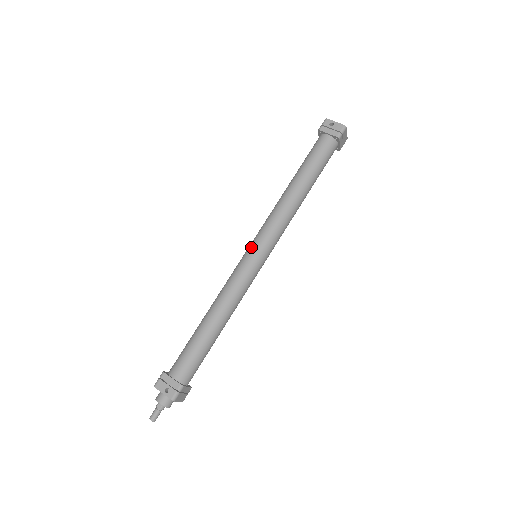
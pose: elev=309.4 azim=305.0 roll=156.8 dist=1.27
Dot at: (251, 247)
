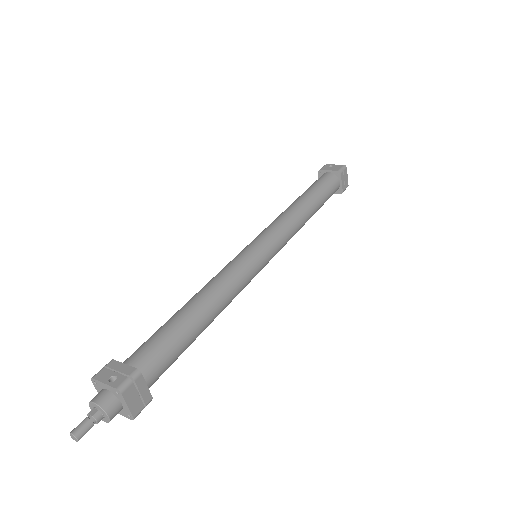
Dot at: occluded
